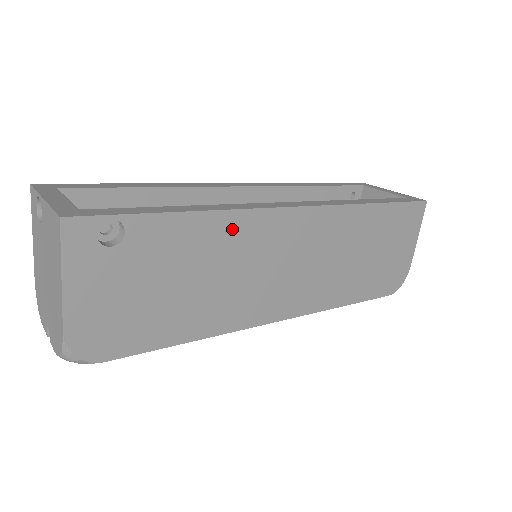
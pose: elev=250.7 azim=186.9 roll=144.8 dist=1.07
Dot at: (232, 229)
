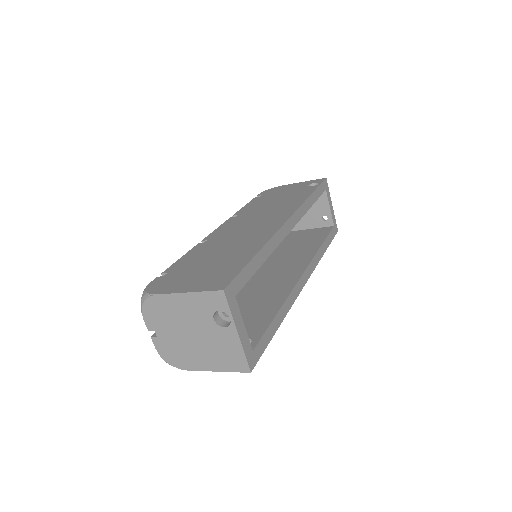
Dot at: occluded
